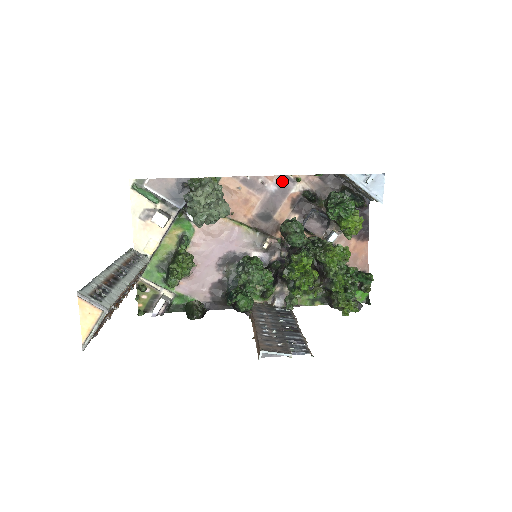
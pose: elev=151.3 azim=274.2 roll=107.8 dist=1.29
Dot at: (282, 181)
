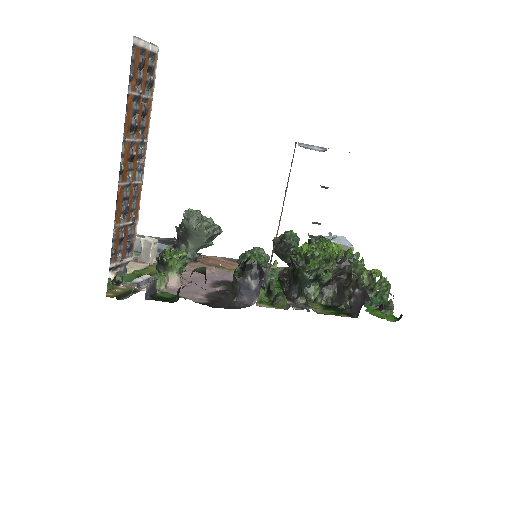
Dot at: occluded
